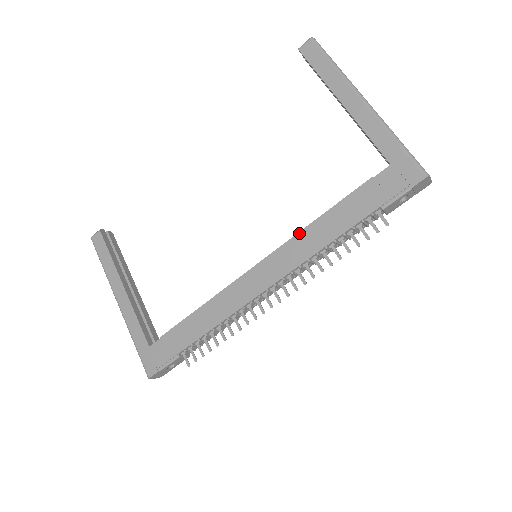
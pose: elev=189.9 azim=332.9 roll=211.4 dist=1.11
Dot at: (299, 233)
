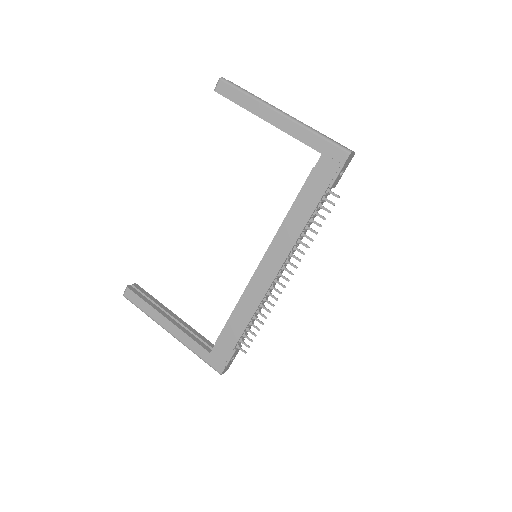
Dot at: (280, 228)
